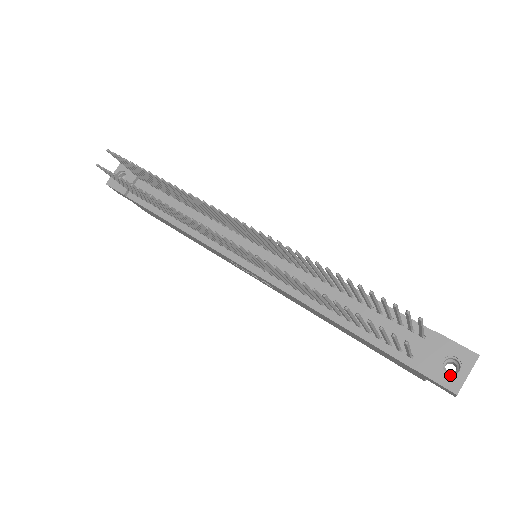
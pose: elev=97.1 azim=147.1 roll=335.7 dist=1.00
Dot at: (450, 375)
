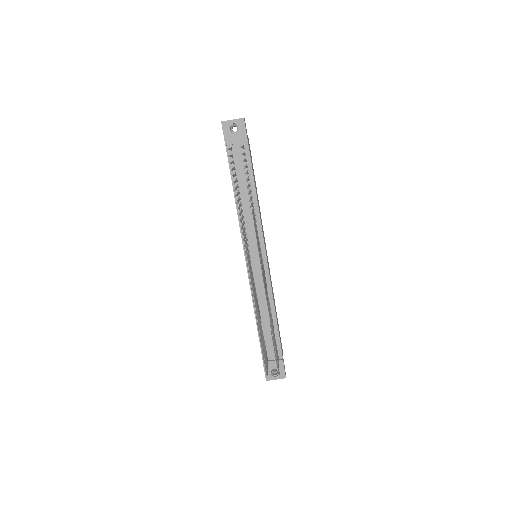
Dot at: (271, 375)
